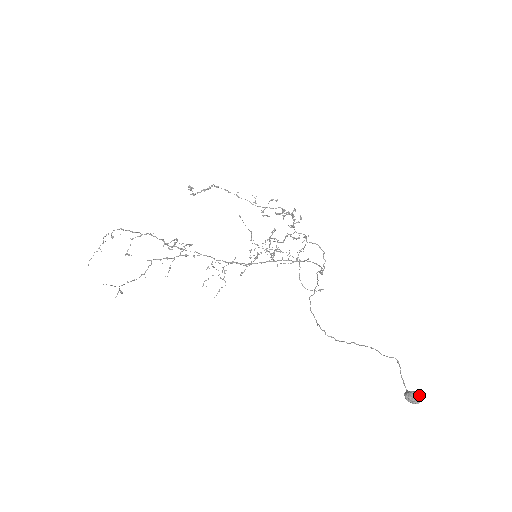
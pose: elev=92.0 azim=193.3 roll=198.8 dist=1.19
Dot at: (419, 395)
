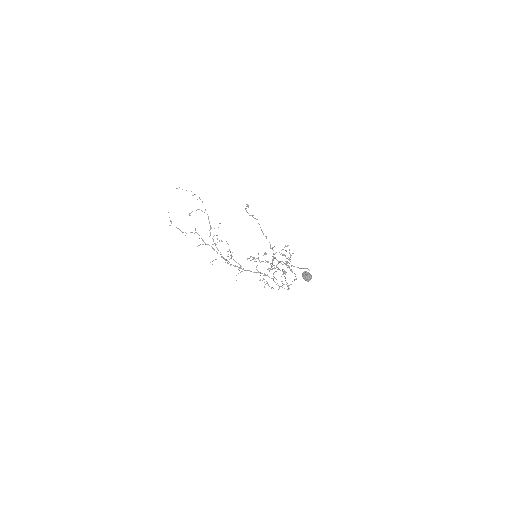
Dot at: (311, 275)
